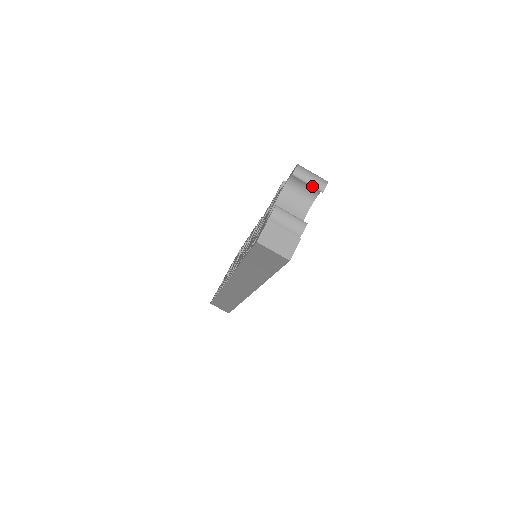
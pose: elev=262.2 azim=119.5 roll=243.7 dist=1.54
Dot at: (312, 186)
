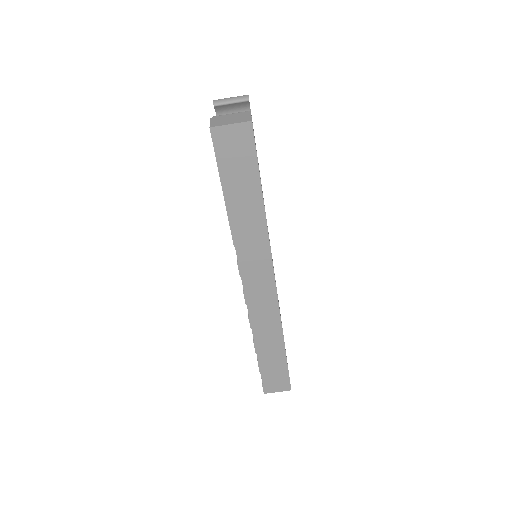
Dot at: (236, 102)
